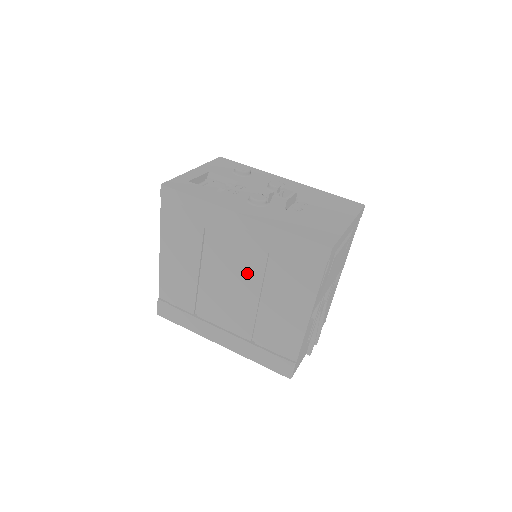
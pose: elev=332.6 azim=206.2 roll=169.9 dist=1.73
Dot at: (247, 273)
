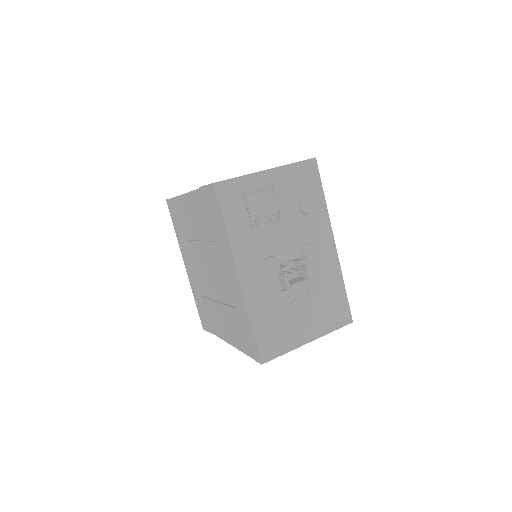
Dot at: (220, 287)
